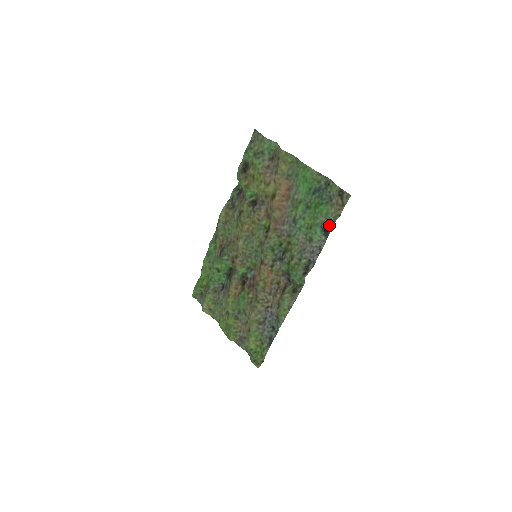
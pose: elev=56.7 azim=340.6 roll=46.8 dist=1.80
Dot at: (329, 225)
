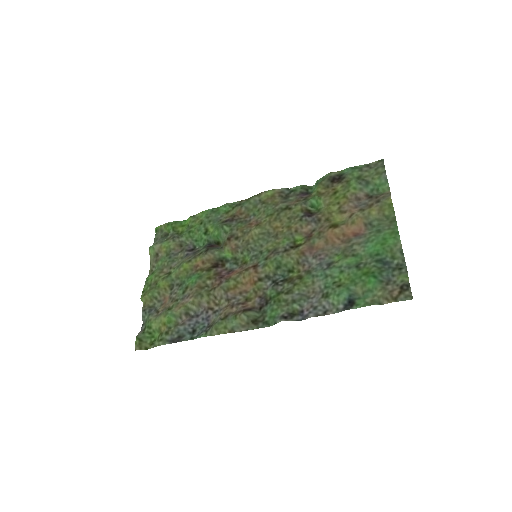
Dot at: (360, 302)
